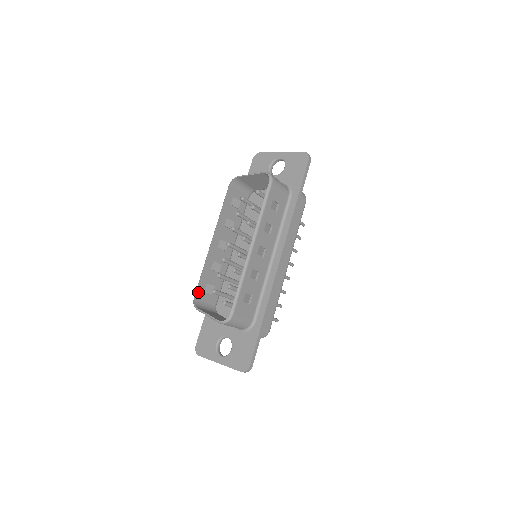
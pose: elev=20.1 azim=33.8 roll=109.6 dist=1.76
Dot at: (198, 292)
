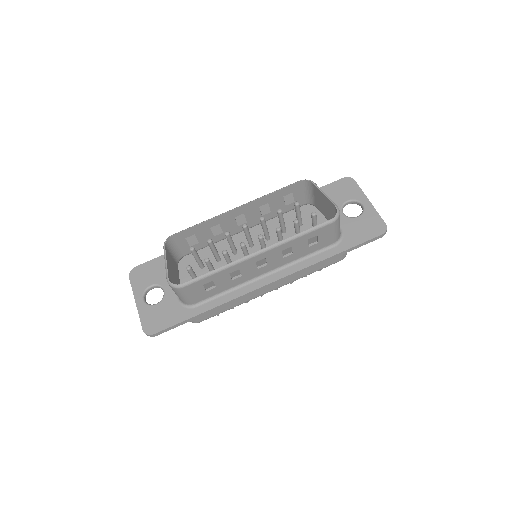
Dot at: (180, 234)
